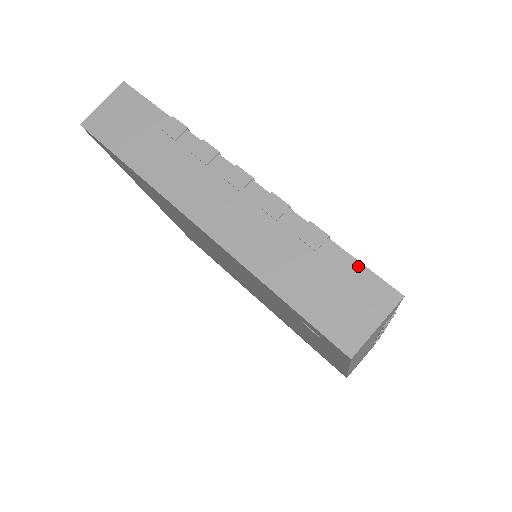
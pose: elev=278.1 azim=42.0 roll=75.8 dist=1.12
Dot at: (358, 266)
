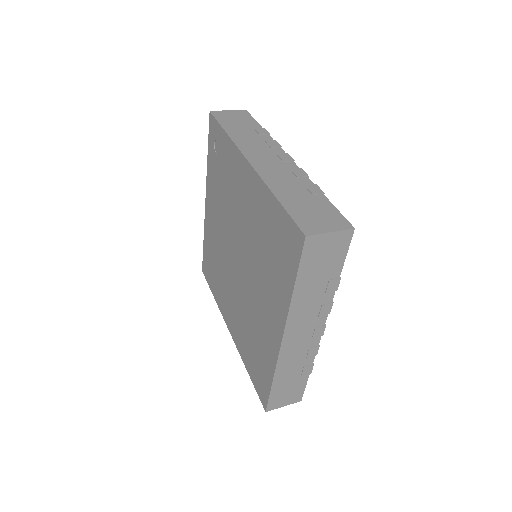
Dot at: occluded
